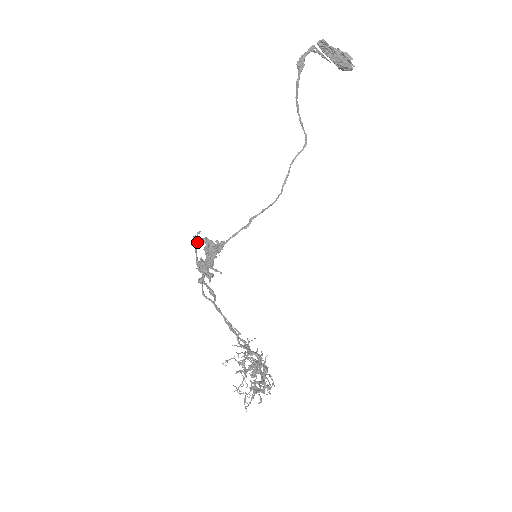
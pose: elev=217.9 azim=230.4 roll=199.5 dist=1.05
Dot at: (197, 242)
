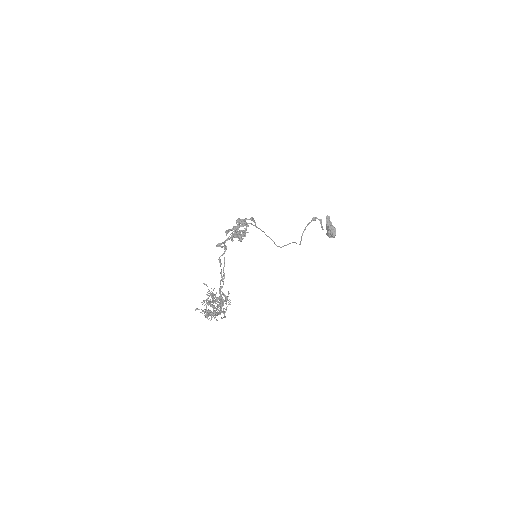
Dot at: (240, 220)
